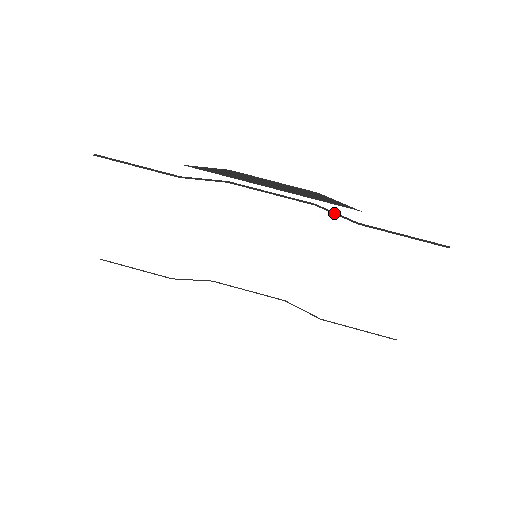
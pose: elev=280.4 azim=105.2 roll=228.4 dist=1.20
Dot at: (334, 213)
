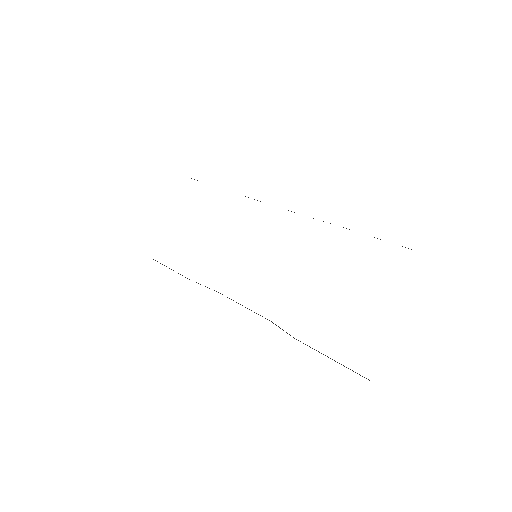
Dot at: occluded
